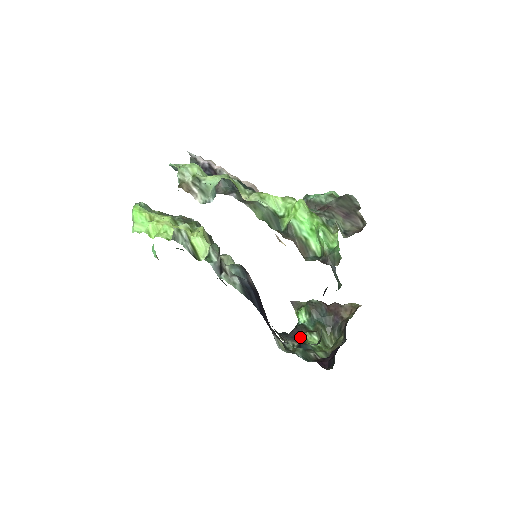
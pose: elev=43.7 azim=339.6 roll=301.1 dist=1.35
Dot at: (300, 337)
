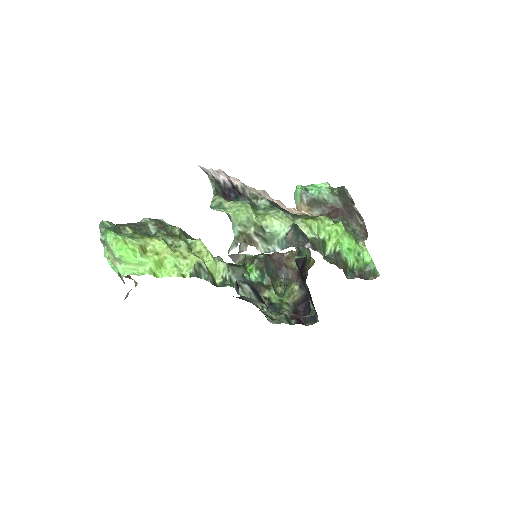
Dot at: (263, 297)
